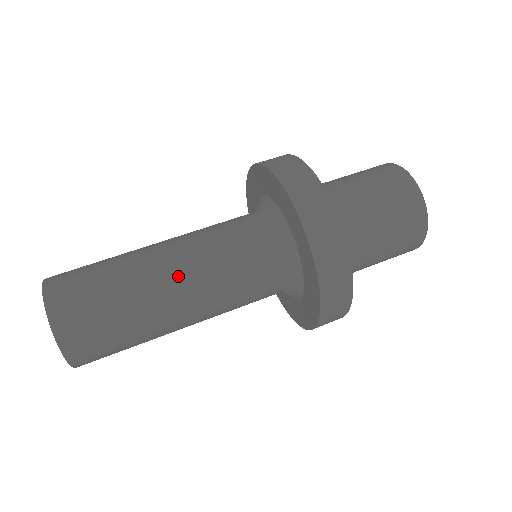
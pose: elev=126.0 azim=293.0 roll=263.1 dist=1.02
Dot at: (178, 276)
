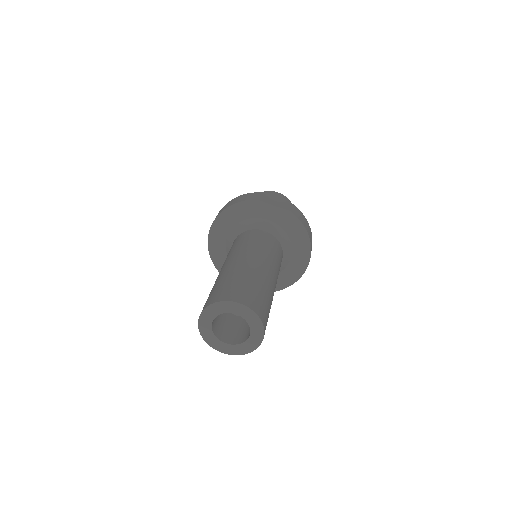
Dot at: (253, 258)
